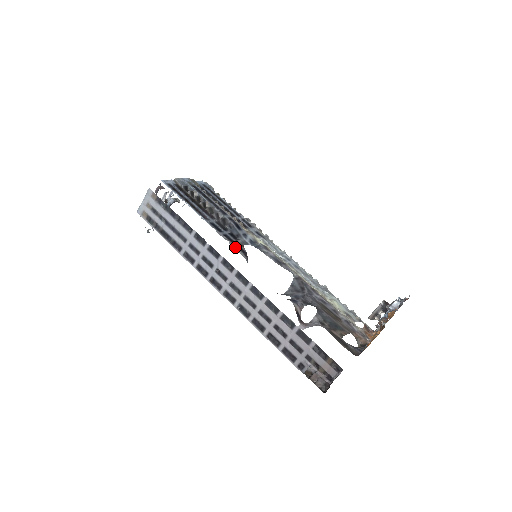
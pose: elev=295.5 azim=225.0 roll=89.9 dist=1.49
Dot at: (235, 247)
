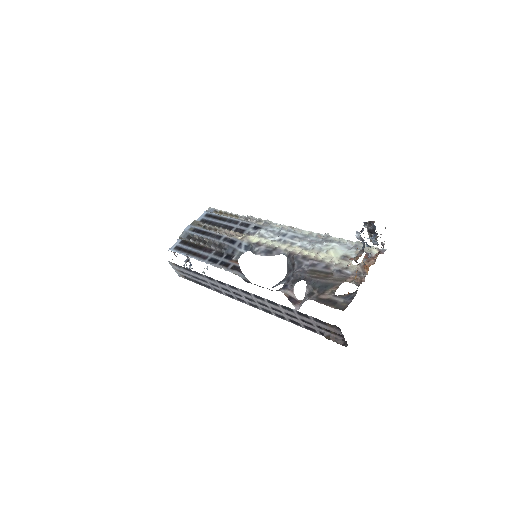
Dot at: (229, 270)
